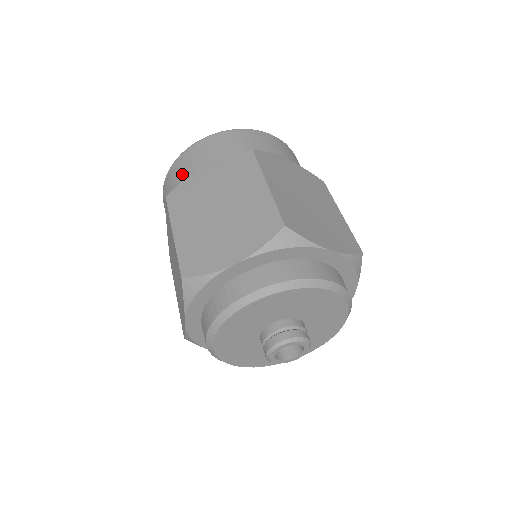
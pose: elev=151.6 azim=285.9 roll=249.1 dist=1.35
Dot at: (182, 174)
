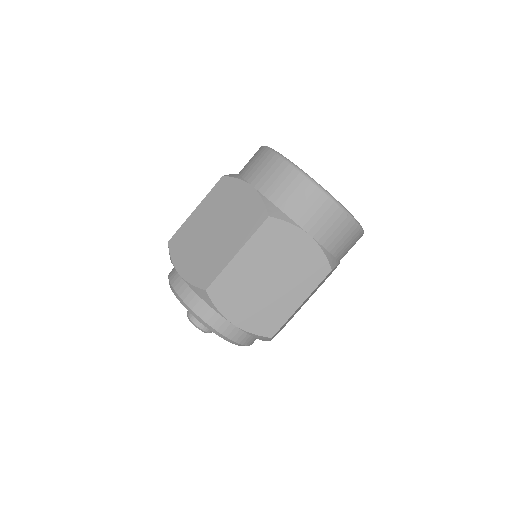
Dot at: (249, 168)
